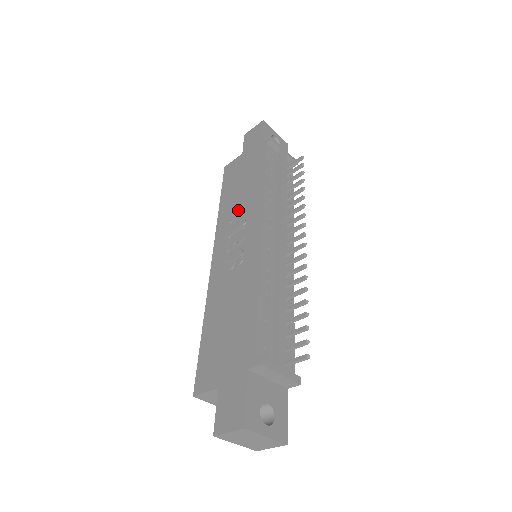
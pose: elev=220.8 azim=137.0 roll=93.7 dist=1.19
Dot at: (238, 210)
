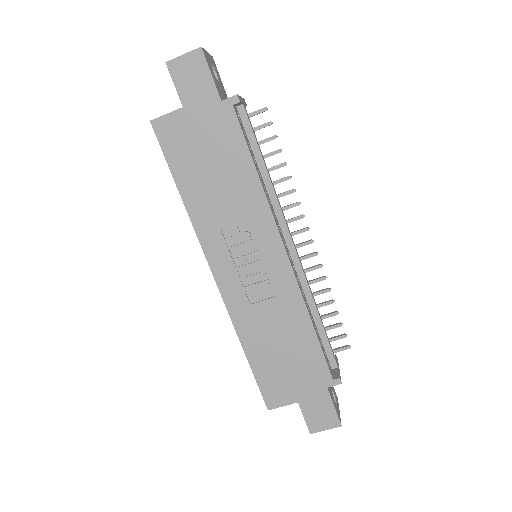
Dot at: (228, 214)
